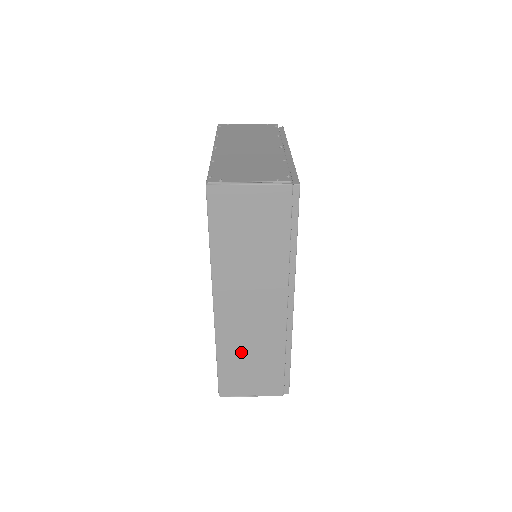
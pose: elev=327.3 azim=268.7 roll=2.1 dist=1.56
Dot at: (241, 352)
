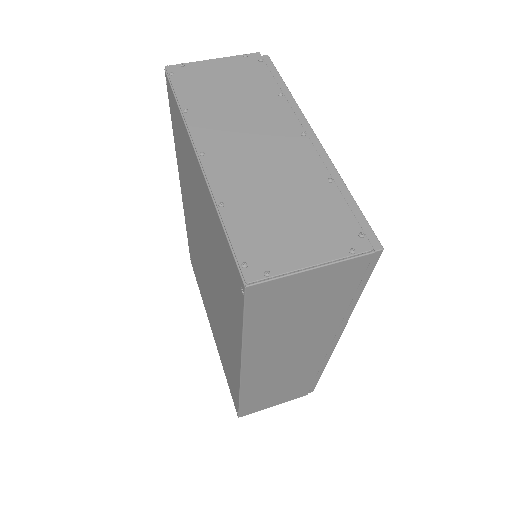
Dot at: (268, 388)
